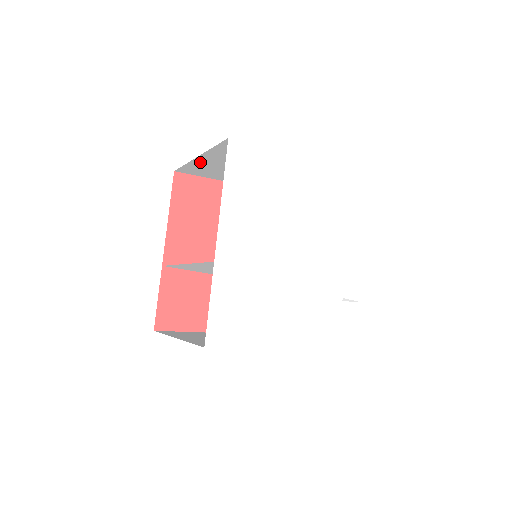
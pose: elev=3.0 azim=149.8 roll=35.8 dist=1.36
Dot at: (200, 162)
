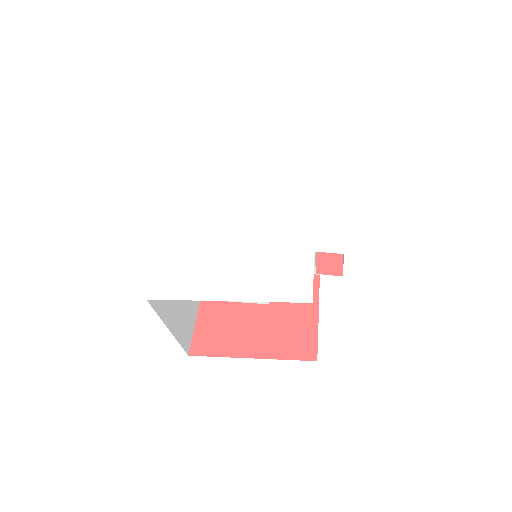
Dot at: occluded
